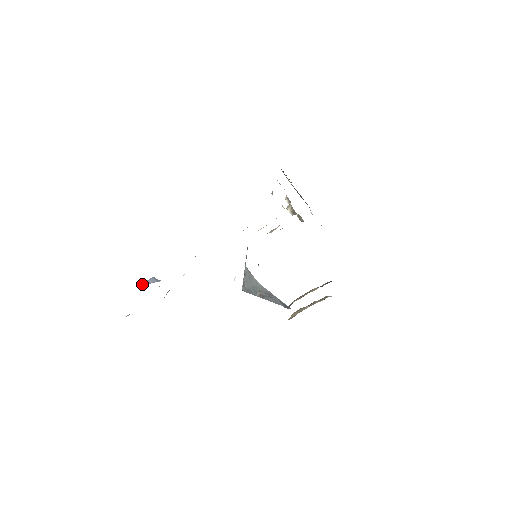
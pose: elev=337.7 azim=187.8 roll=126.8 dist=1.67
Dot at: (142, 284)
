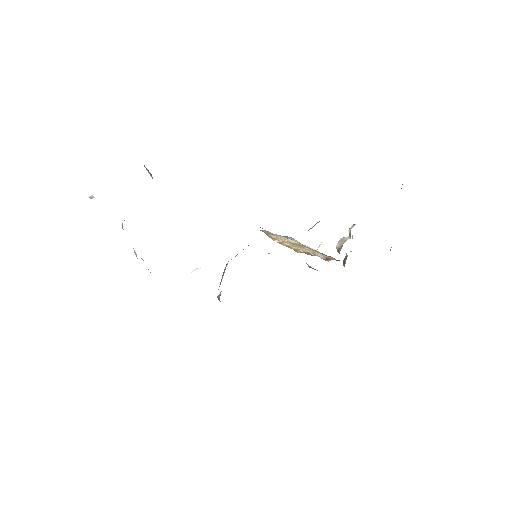
Dot at: (145, 167)
